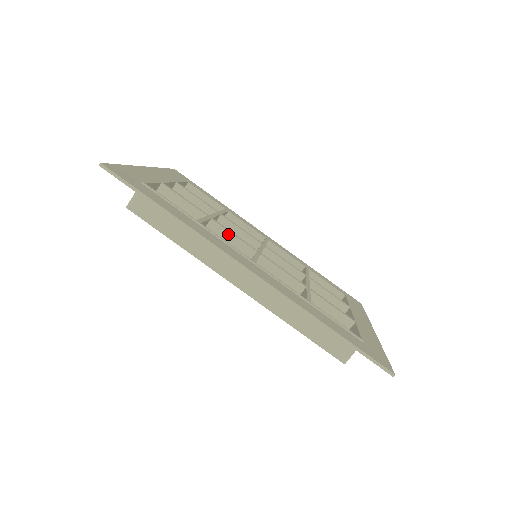
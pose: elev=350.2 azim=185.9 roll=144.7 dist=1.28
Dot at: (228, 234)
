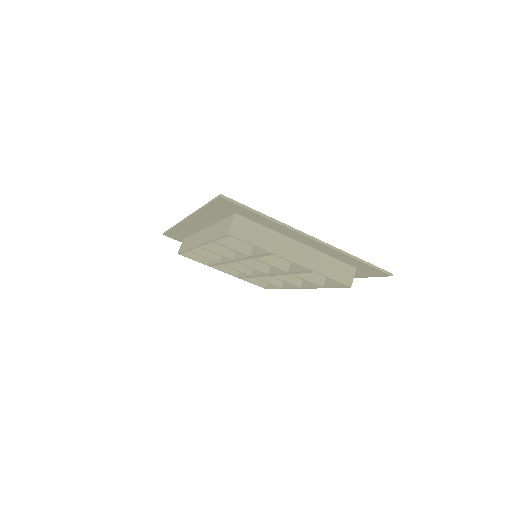
Dot at: occluded
